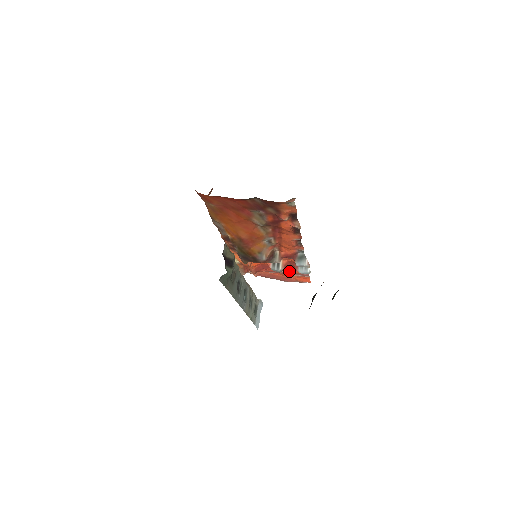
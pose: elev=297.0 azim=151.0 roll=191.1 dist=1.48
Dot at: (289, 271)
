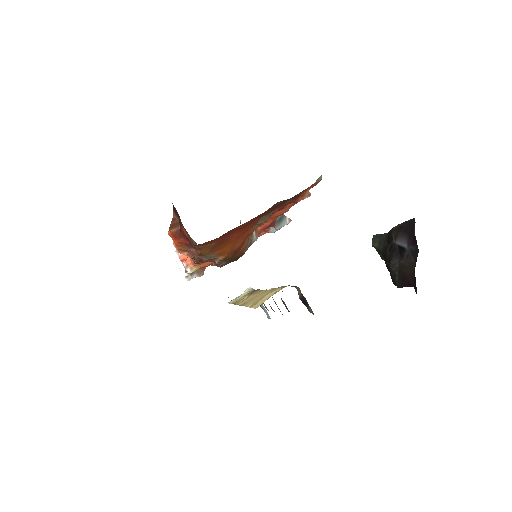
Dot at: occluded
